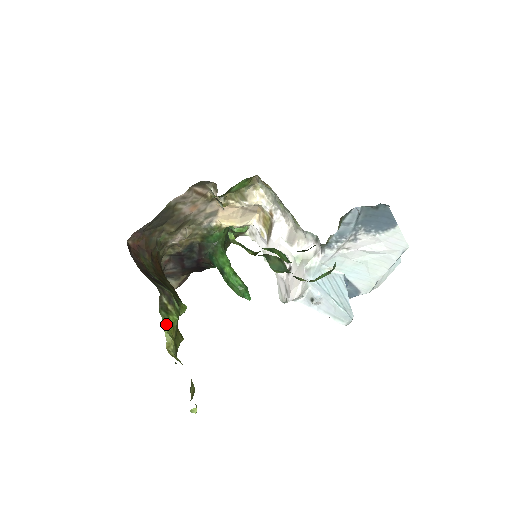
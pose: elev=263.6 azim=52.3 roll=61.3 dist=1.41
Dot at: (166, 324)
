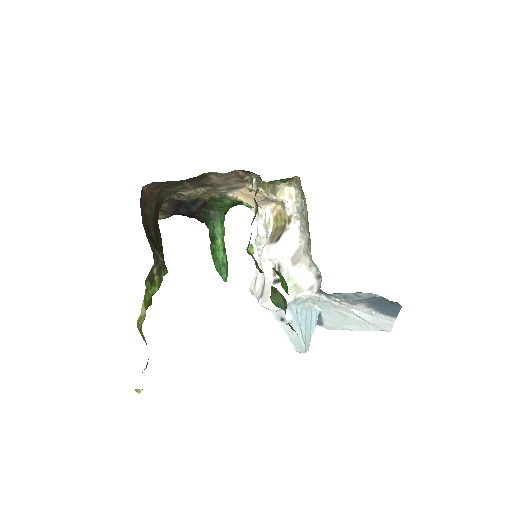
Dot at: (146, 295)
